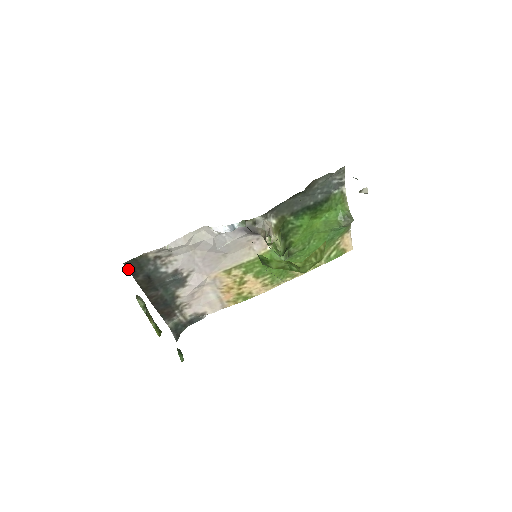
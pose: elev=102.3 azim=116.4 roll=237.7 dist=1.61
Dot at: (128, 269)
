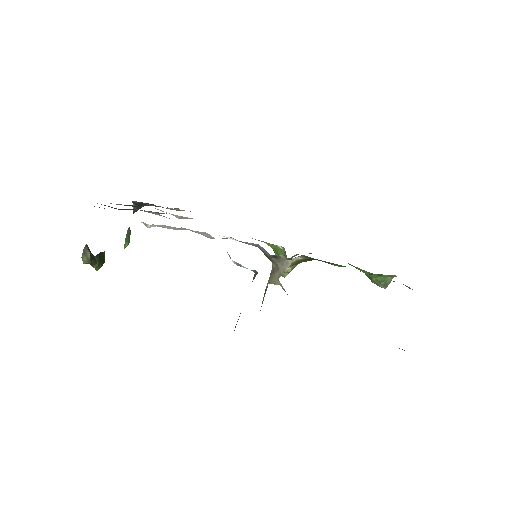
Dot at: occluded
